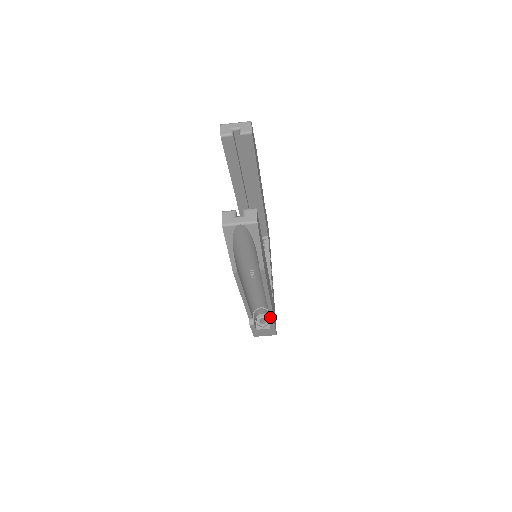
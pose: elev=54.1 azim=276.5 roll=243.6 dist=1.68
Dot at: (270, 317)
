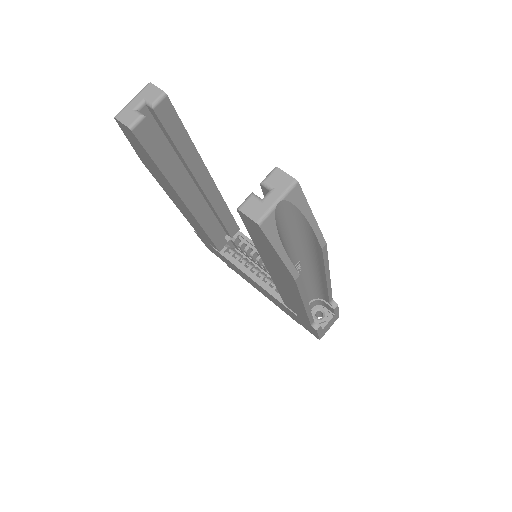
Dot at: (329, 303)
